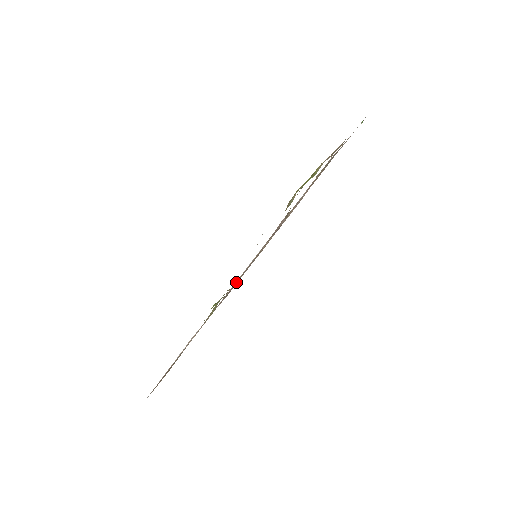
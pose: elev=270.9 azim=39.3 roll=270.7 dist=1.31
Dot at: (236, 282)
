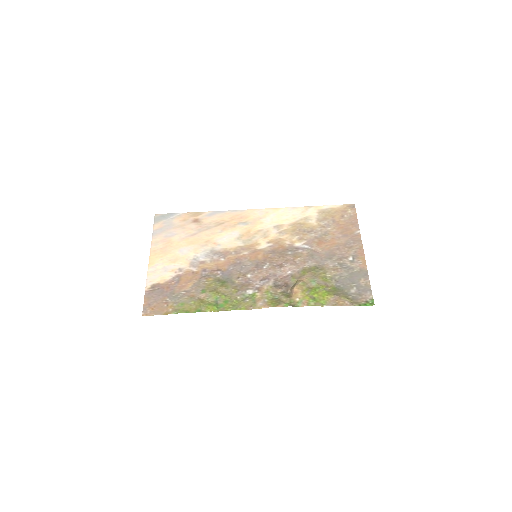
Dot at: (232, 251)
